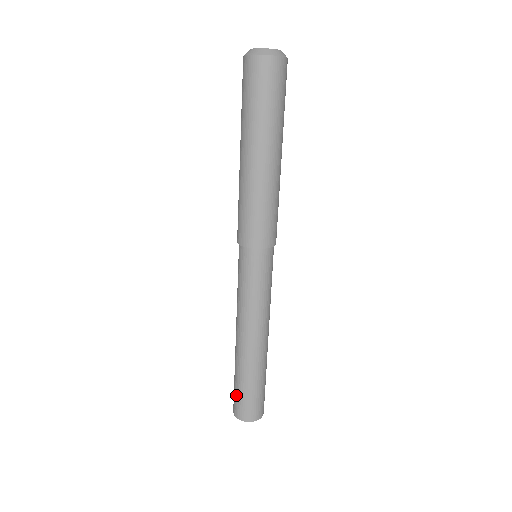
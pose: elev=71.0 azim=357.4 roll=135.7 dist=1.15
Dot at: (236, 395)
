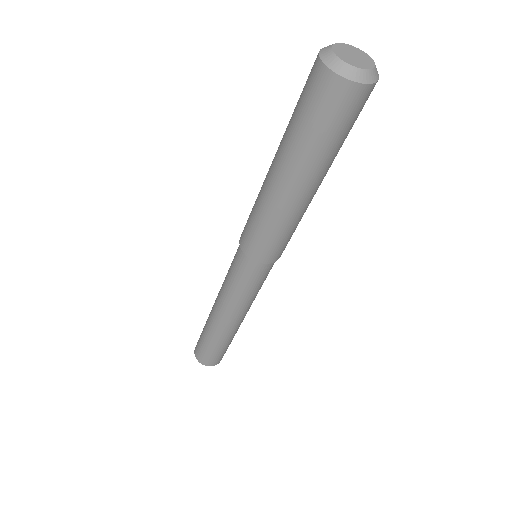
Dot at: (206, 352)
